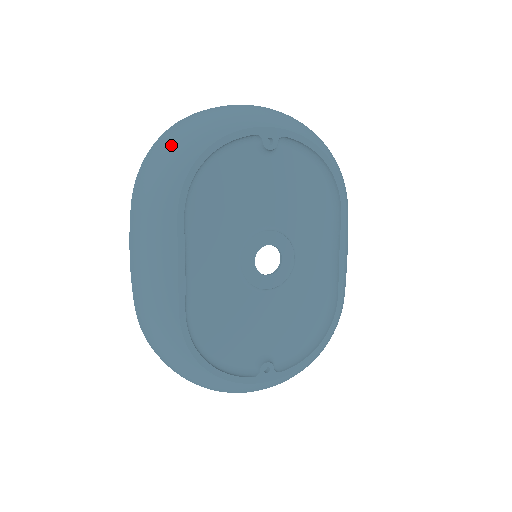
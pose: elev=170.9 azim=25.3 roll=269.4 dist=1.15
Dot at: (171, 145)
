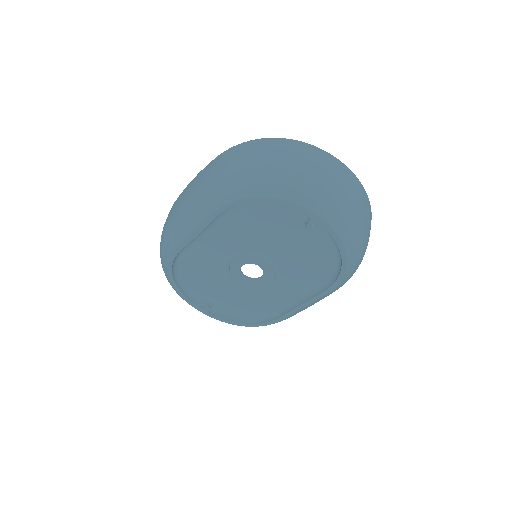
Dot at: (256, 167)
